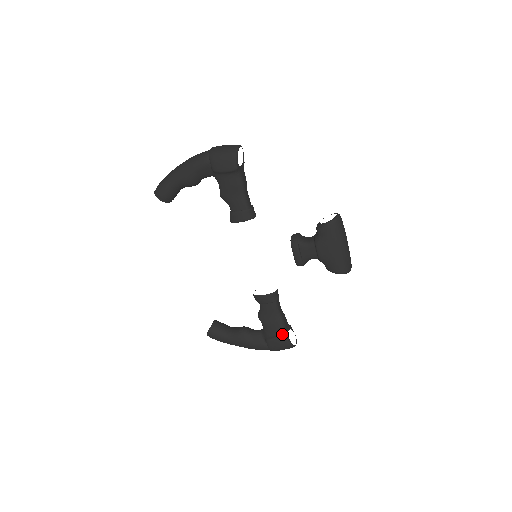
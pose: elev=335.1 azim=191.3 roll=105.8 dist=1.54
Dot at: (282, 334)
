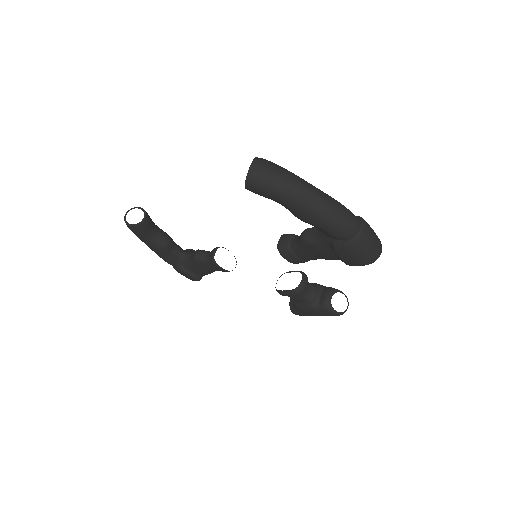
Dot at: (199, 277)
